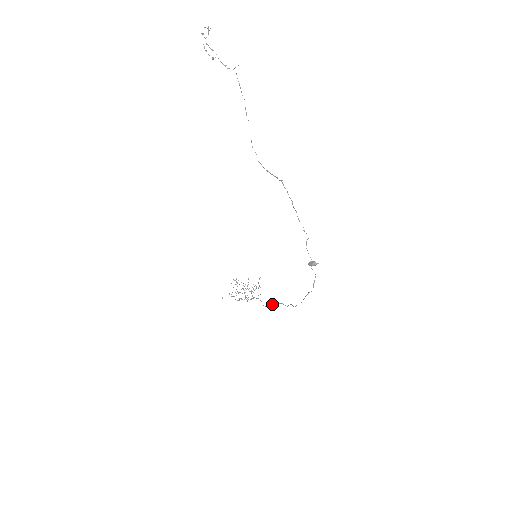
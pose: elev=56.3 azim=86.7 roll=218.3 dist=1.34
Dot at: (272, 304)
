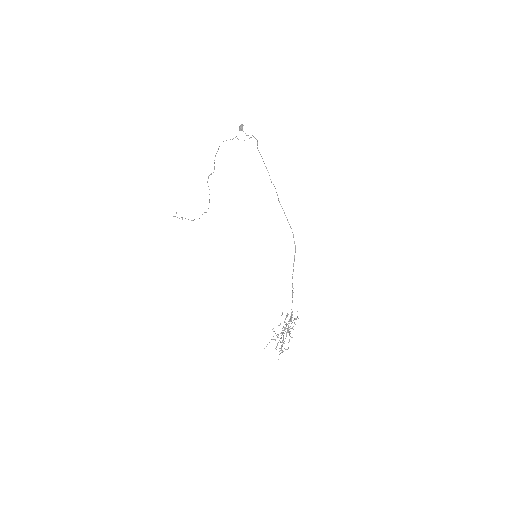
Dot at: (293, 266)
